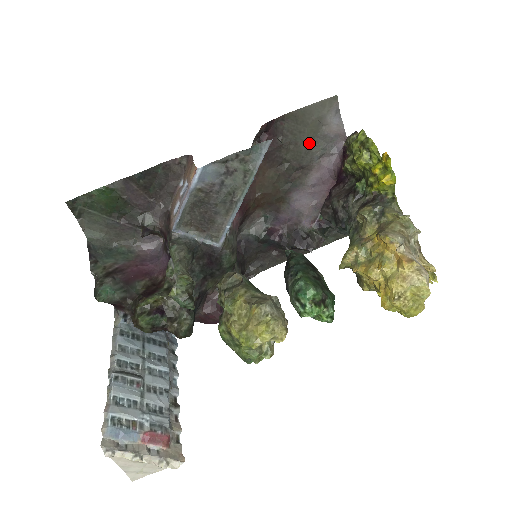
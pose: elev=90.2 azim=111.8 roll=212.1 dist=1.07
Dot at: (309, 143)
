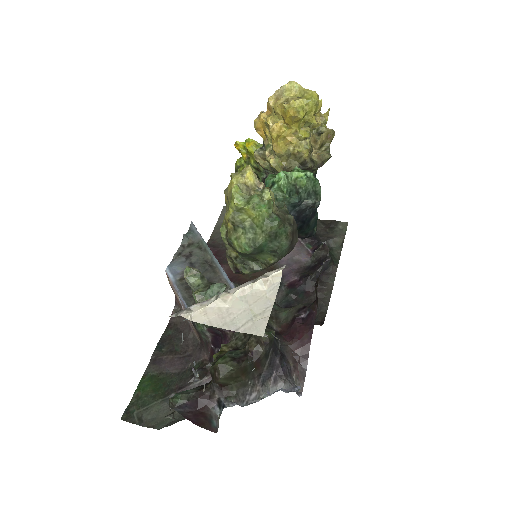
Dot at: occluded
